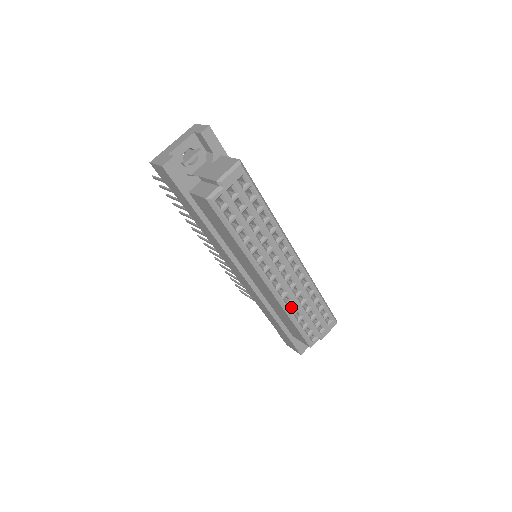
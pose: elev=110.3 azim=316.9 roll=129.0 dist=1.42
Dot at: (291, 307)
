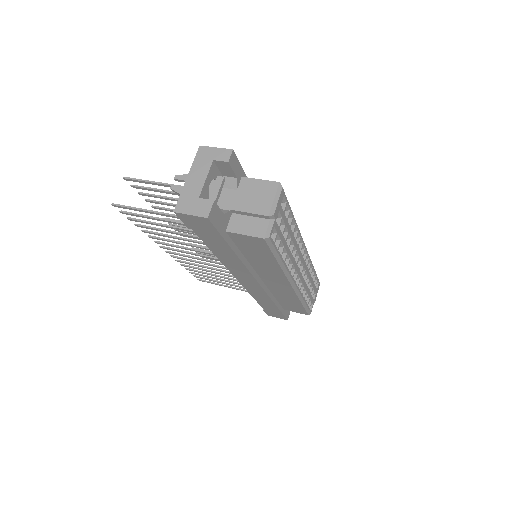
Dot at: occluded
